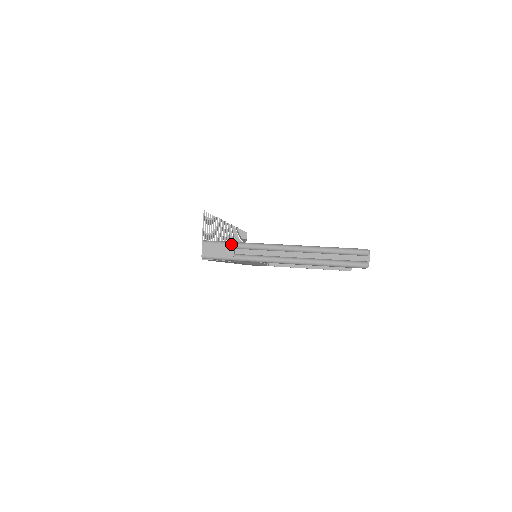
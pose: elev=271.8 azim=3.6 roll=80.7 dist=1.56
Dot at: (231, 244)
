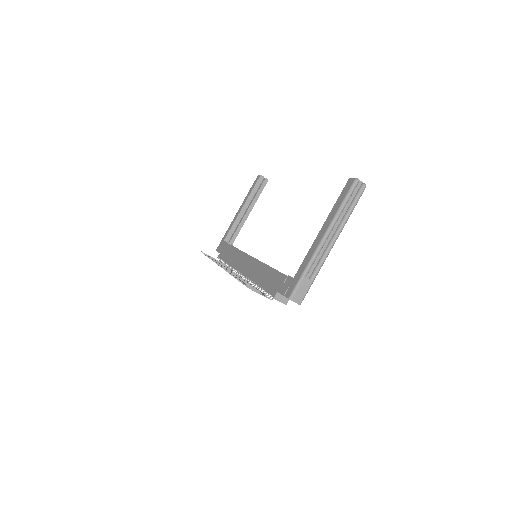
Dot at: (303, 278)
